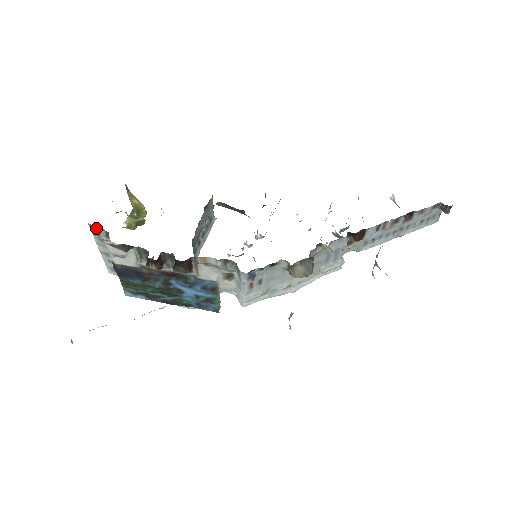
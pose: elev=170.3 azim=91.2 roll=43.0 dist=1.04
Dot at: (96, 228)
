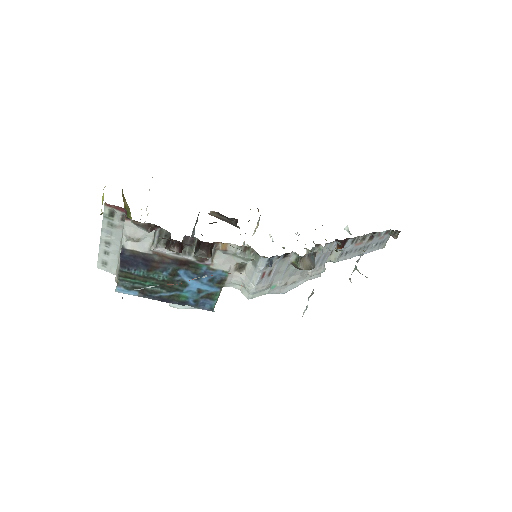
Dot at: (111, 210)
